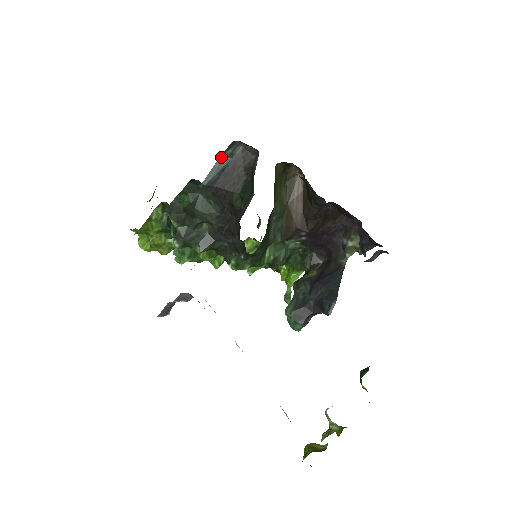
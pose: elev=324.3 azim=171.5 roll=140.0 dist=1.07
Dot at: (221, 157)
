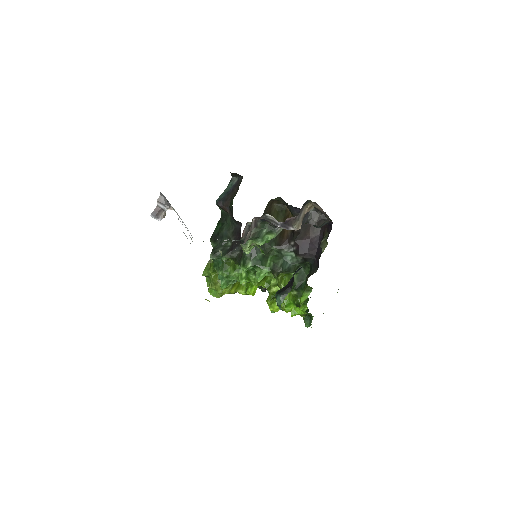
Dot at: (227, 187)
